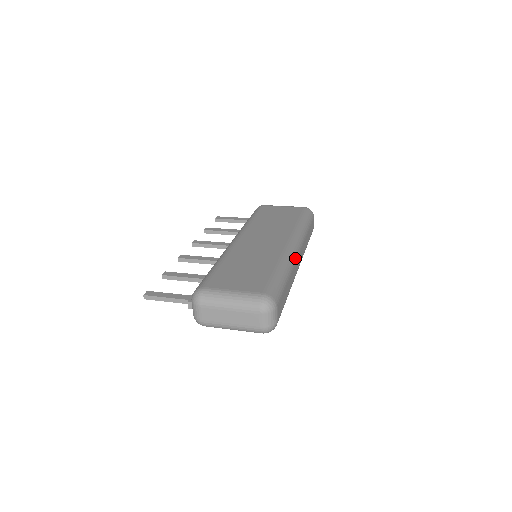
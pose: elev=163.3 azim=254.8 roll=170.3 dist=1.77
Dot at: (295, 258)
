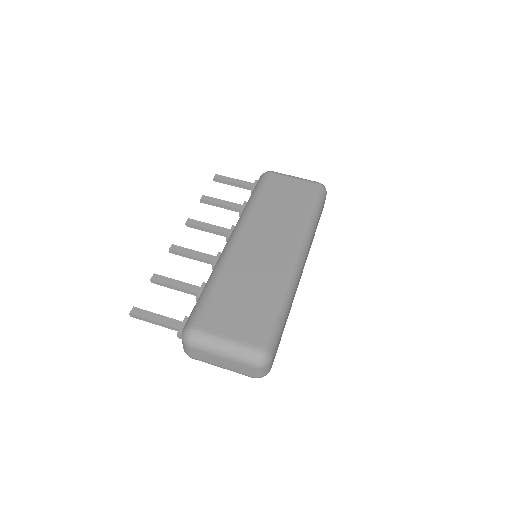
Dot at: (299, 276)
